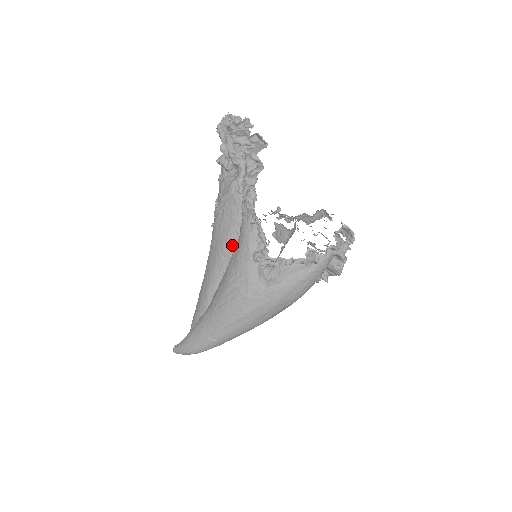
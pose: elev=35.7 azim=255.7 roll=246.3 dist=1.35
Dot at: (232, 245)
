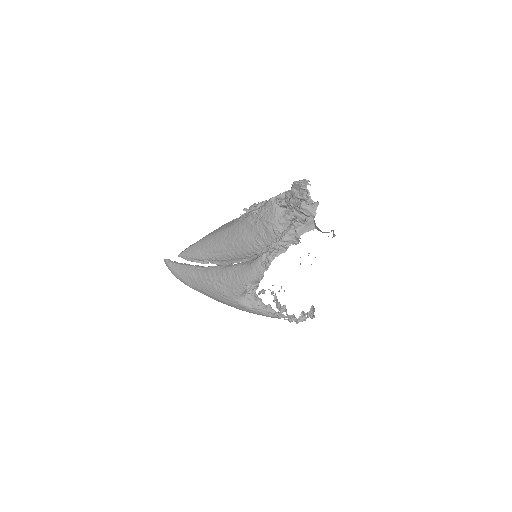
Dot at: (244, 247)
